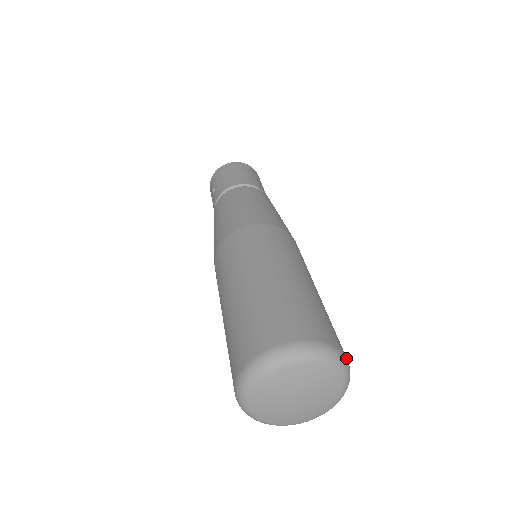
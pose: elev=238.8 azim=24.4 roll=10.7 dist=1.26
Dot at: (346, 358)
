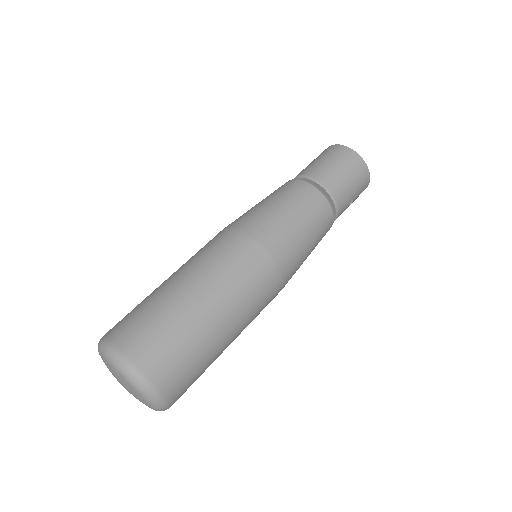
Dot at: (152, 385)
